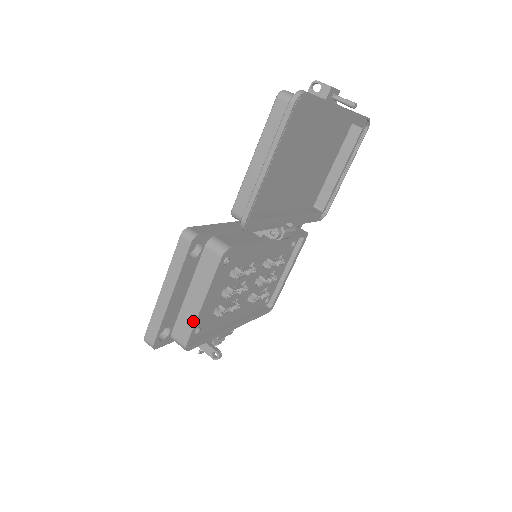
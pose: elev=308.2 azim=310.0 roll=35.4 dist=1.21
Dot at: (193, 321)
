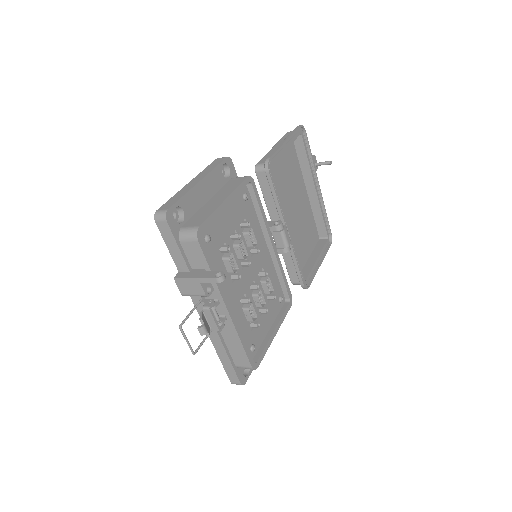
Dot at: (212, 210)
